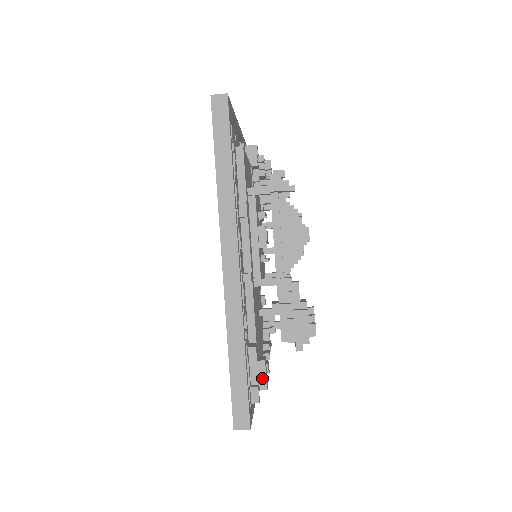
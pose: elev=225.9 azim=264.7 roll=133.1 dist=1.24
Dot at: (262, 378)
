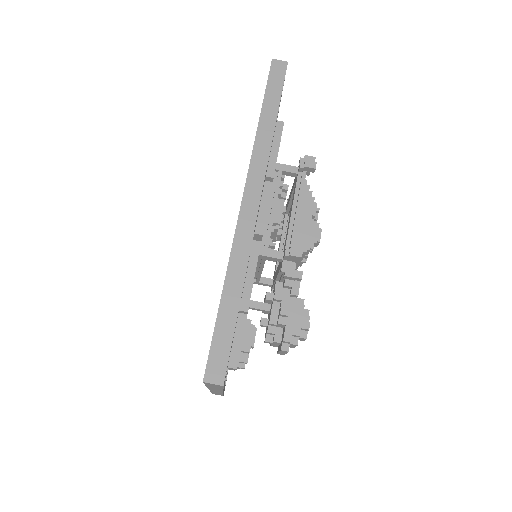
Dot at: (246, 344)
